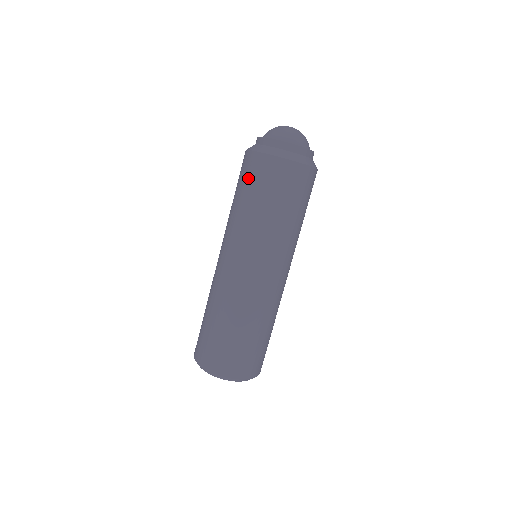
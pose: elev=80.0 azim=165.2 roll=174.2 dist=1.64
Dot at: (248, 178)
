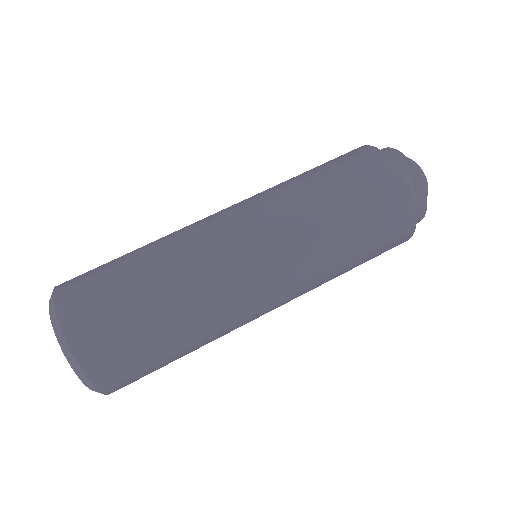
Dot at: (333, 159)
